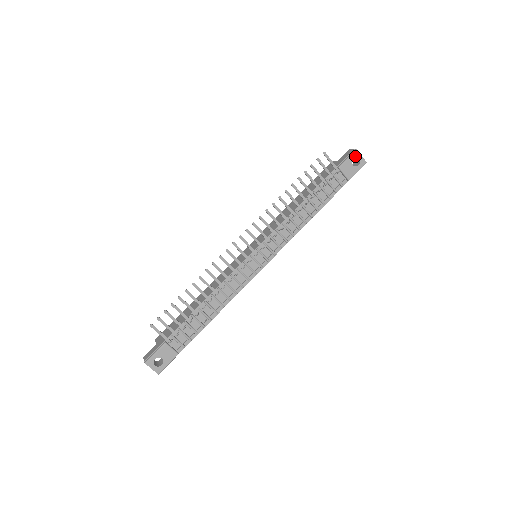
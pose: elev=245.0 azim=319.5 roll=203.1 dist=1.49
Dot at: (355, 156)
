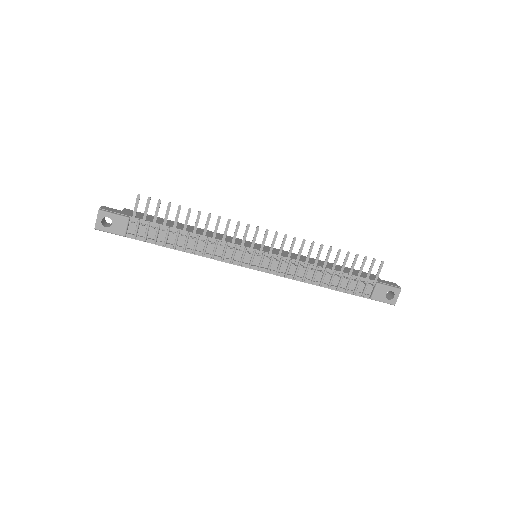
Dot at: (395, 291)
